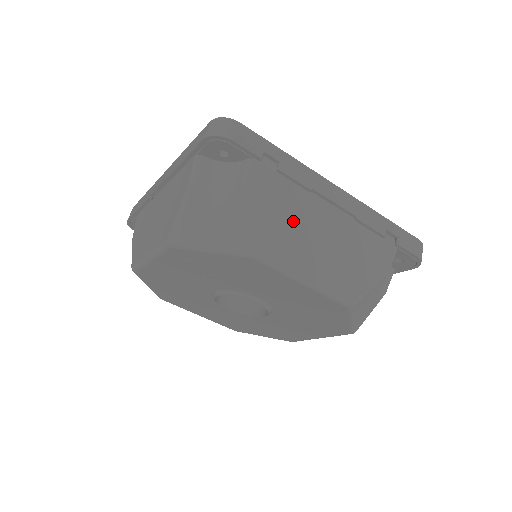
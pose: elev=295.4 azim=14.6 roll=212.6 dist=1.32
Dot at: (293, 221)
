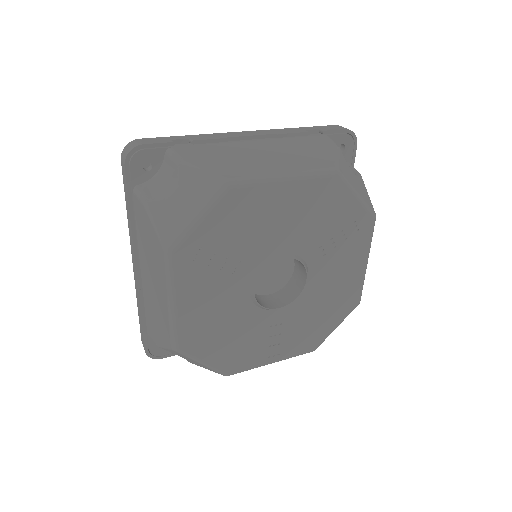
Dot at: (235, 157)
